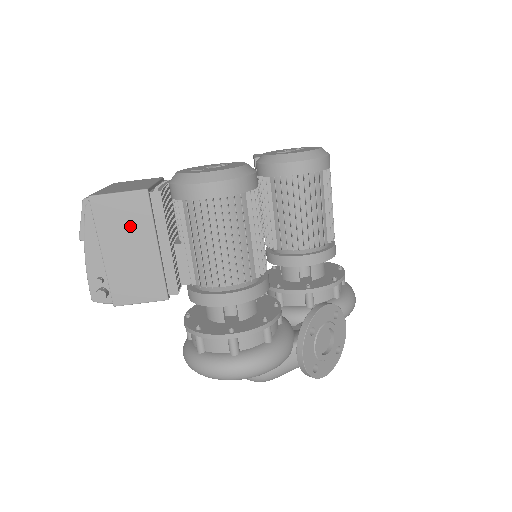
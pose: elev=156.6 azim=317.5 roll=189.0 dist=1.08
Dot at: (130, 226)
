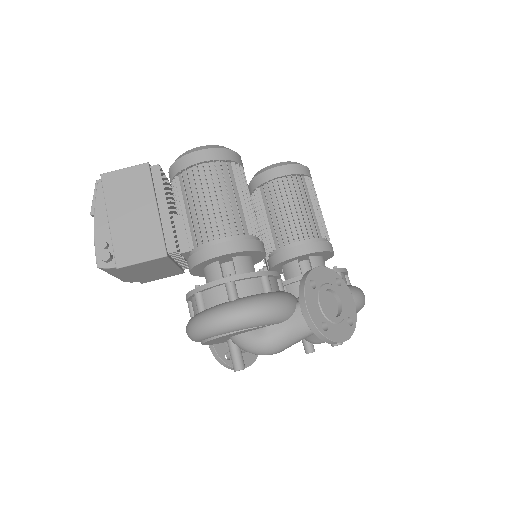
Dot at: (133, 193)
